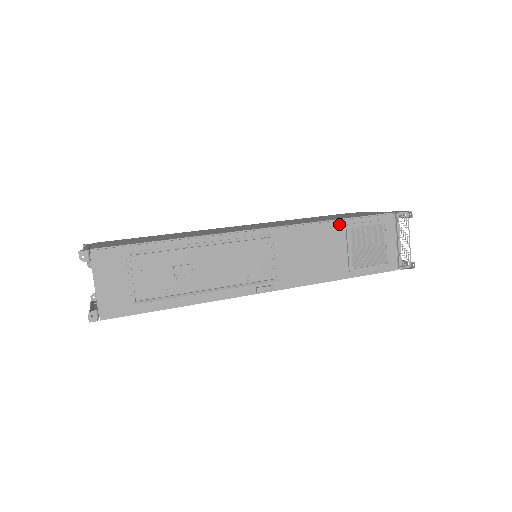
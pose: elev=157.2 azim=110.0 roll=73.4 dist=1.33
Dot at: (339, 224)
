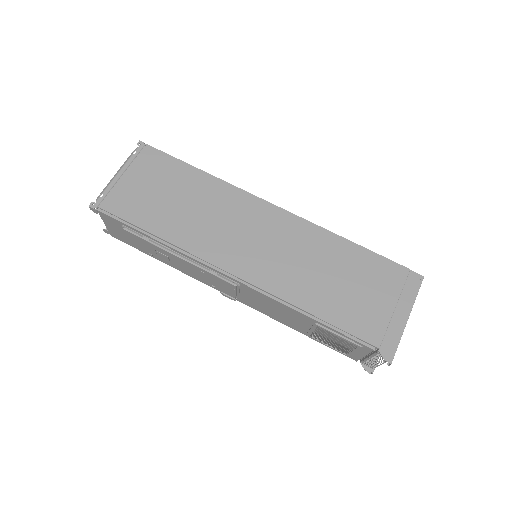
Dot at: (308, 318)
